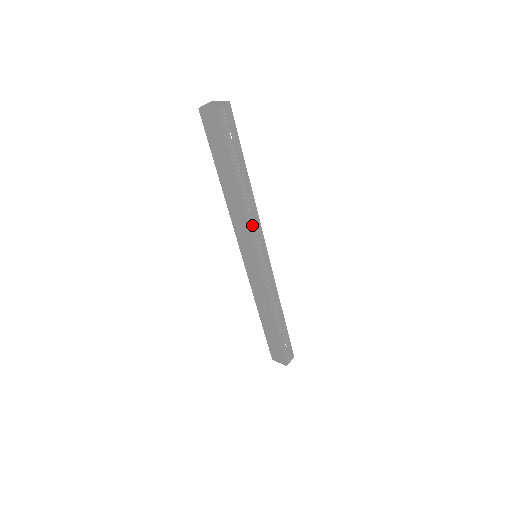
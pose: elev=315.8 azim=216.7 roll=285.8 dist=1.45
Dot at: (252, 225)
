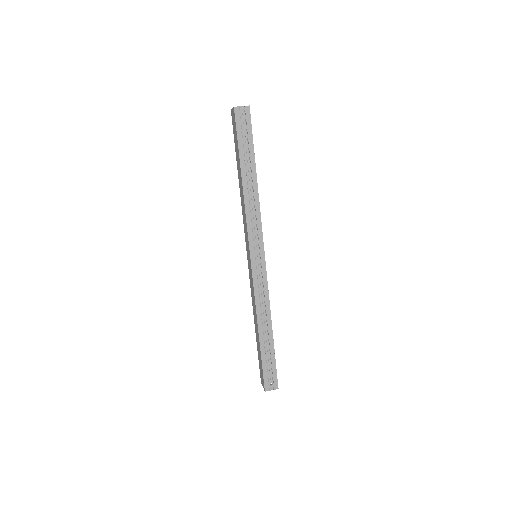
Dot at: (250, 220)
